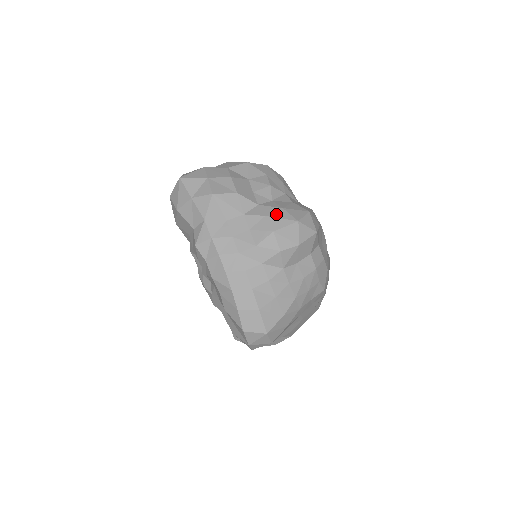
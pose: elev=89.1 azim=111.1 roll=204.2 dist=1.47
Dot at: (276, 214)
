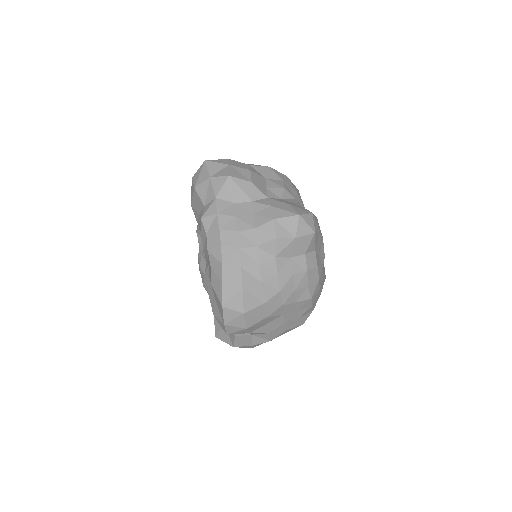
Dot at: (281, 206)
